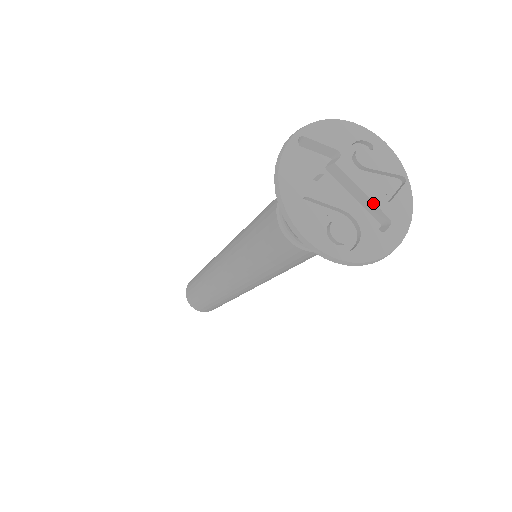
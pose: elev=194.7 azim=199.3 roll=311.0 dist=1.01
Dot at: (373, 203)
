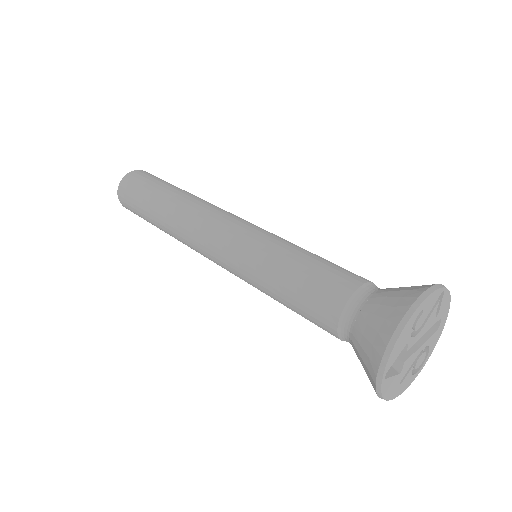
Dot at: occluded
